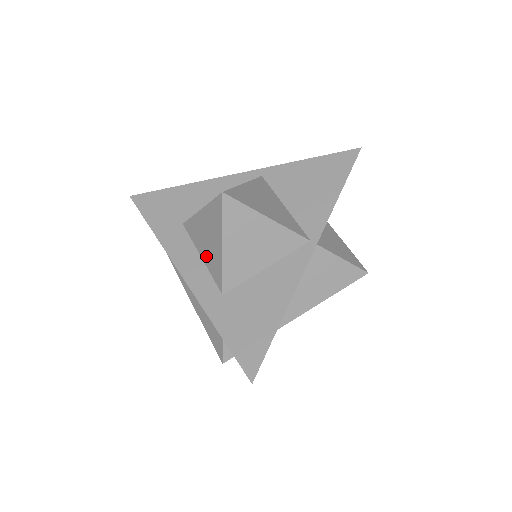
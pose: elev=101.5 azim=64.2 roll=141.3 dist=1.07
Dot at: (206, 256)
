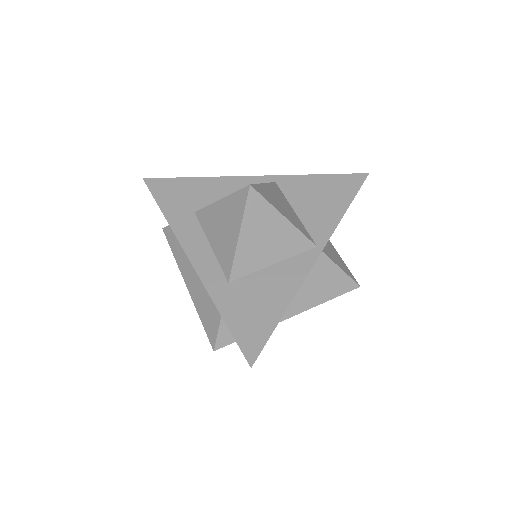
Dot at: (217, 244)
